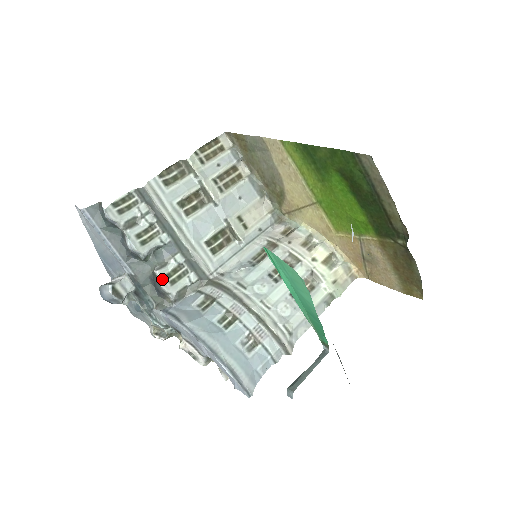
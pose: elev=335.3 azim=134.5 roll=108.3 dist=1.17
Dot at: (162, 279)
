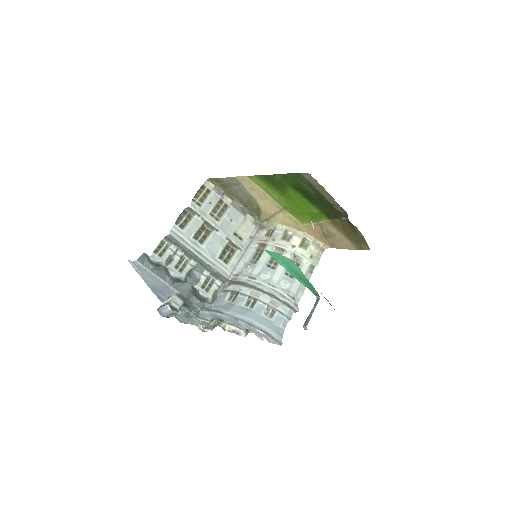
Dot at: (200, 290)
